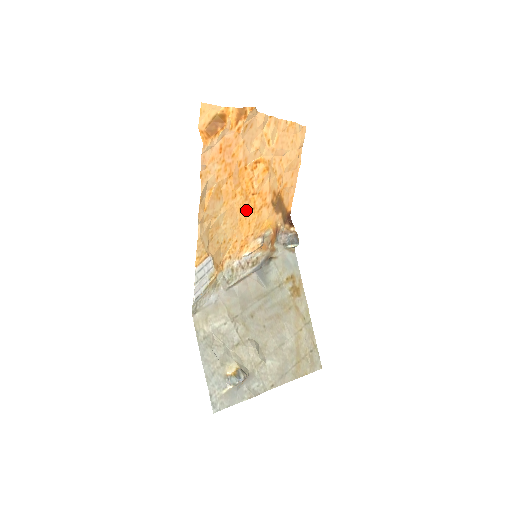
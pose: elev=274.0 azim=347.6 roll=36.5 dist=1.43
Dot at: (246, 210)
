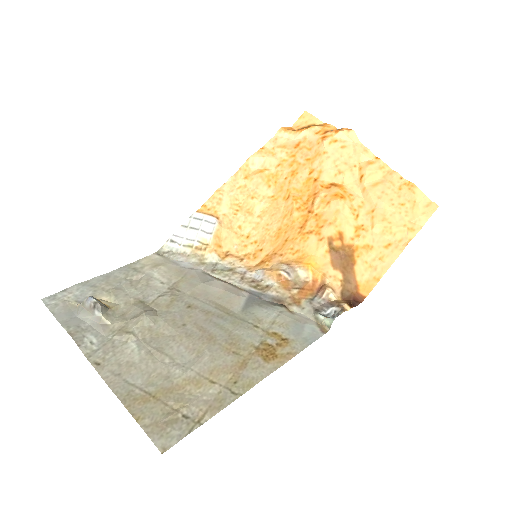
Dot at: (292, 223)
